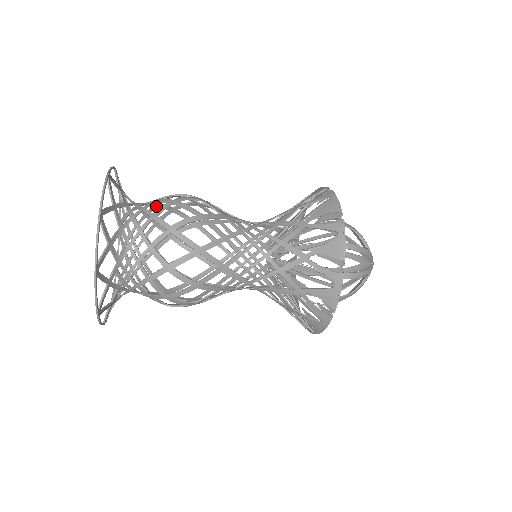
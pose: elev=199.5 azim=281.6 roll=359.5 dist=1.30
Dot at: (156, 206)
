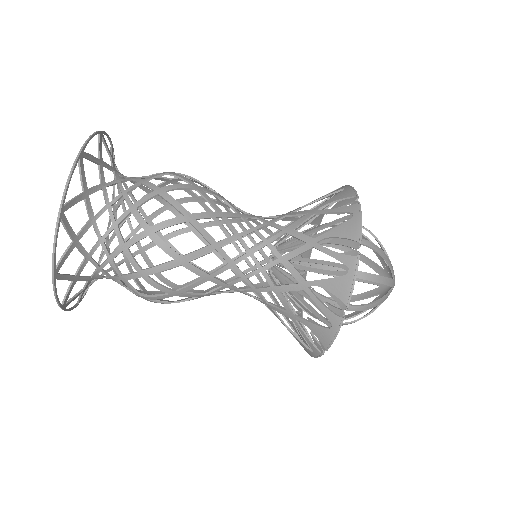
Dot at: (140, 252)
